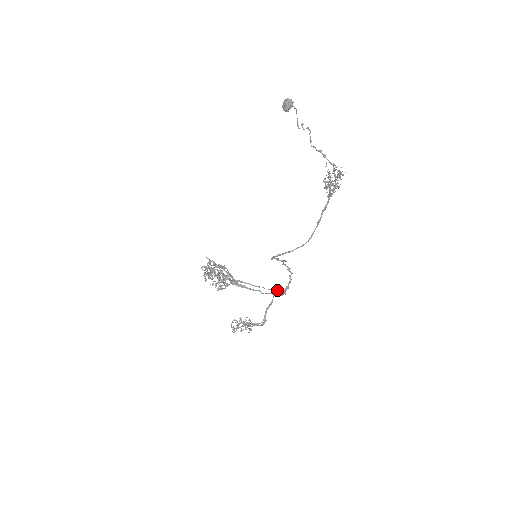
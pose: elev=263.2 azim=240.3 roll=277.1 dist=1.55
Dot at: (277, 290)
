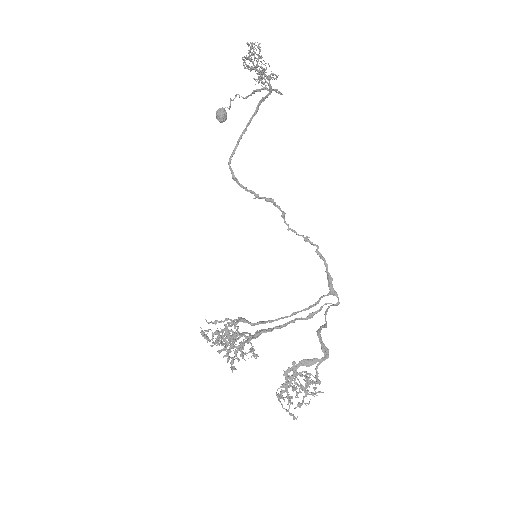
Dot at: occluded
